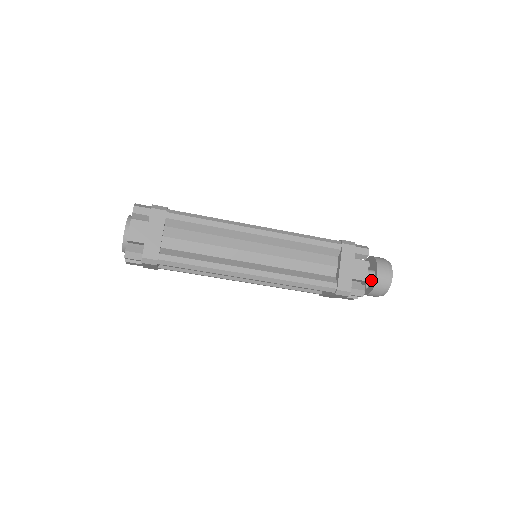
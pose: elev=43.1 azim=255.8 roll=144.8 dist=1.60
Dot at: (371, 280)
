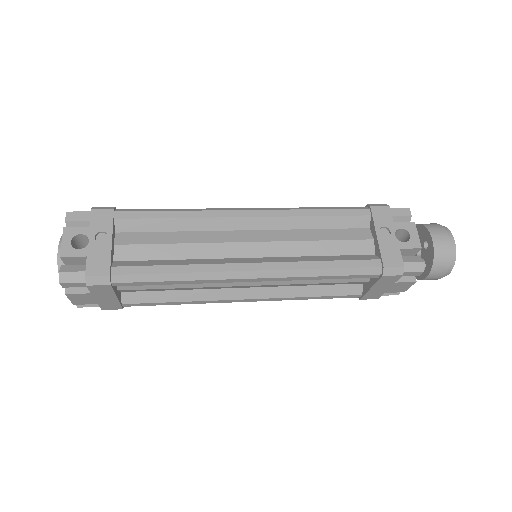
Dot at: occluded
